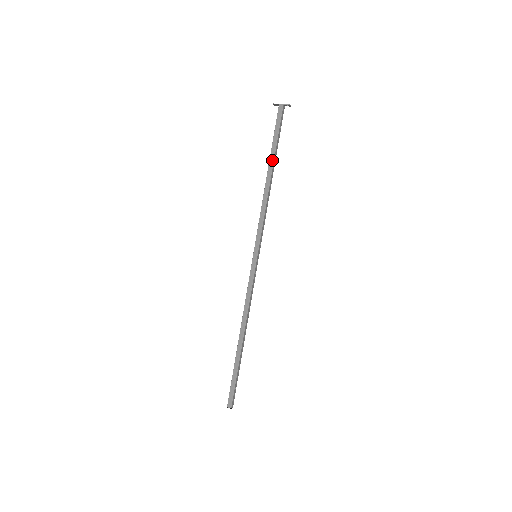
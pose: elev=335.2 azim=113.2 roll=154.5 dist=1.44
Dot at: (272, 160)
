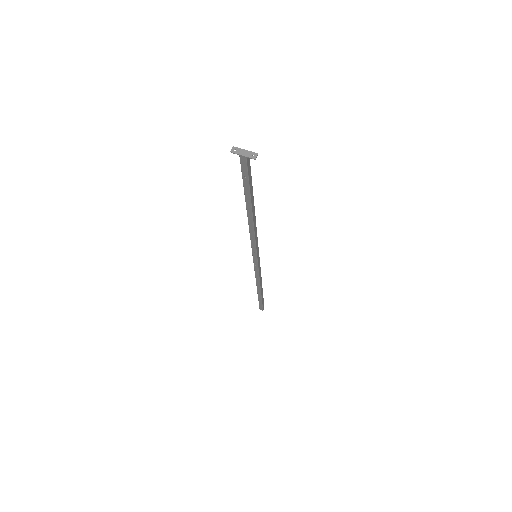
Dot at: (249, 204)
